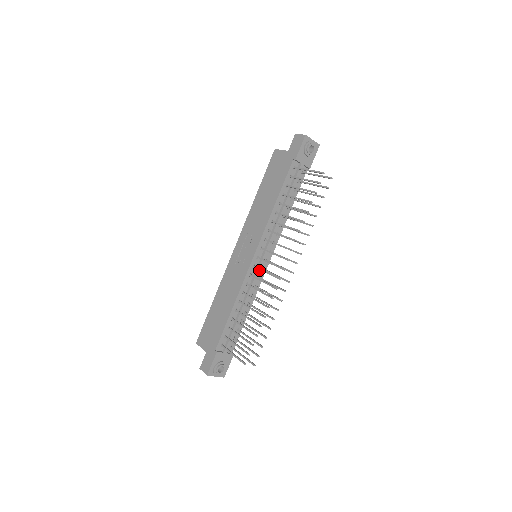
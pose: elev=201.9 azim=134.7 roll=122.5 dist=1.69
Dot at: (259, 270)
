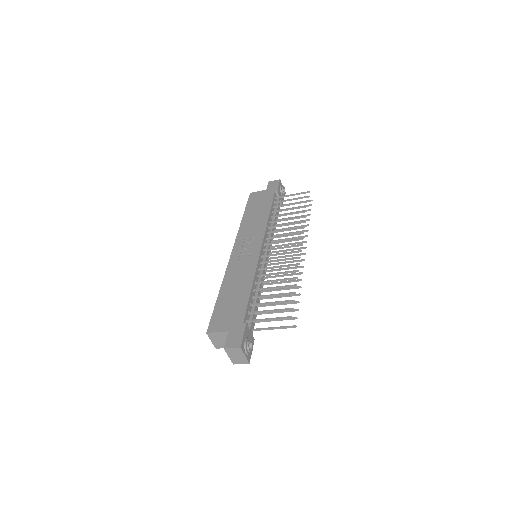
Dot at: occluded
